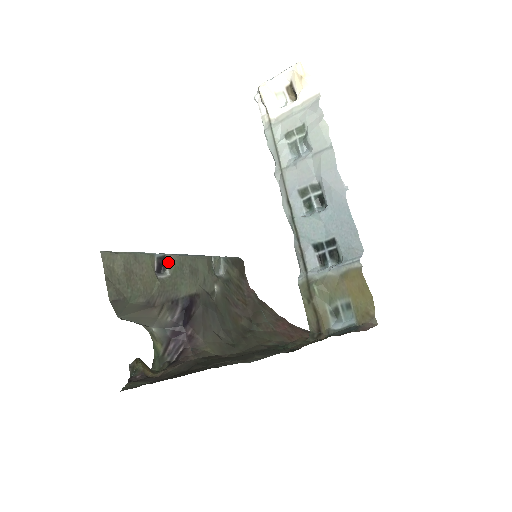
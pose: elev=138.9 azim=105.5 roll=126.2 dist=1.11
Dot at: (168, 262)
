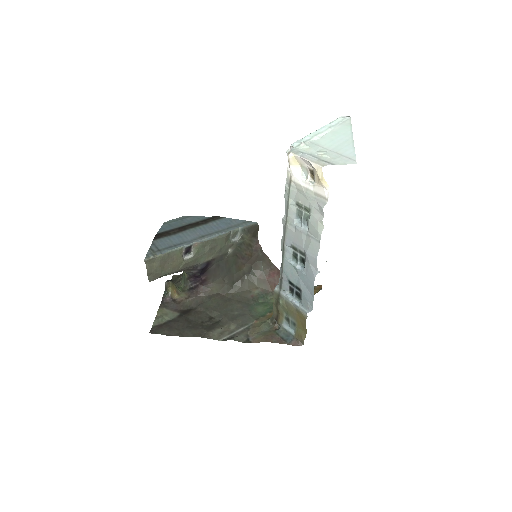
Dot at: (194, 247)
